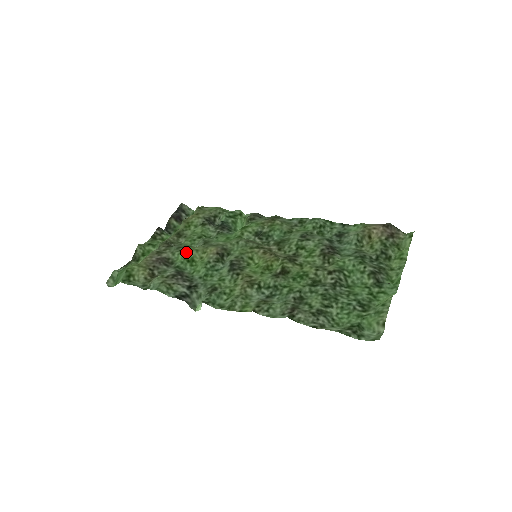
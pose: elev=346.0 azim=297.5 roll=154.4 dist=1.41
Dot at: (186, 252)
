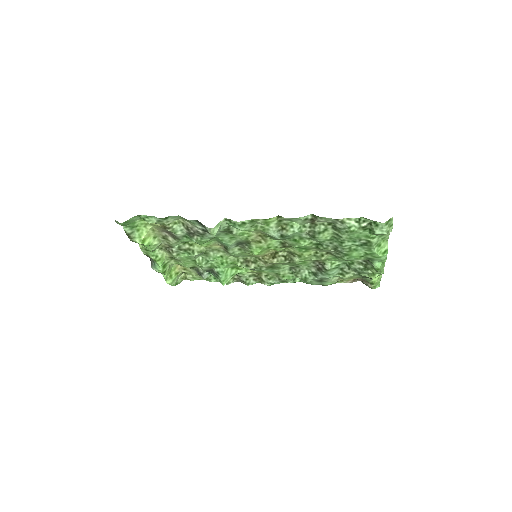
Dot at: occluded
